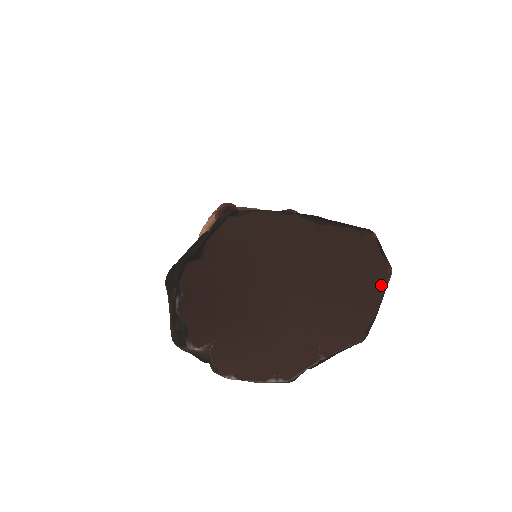
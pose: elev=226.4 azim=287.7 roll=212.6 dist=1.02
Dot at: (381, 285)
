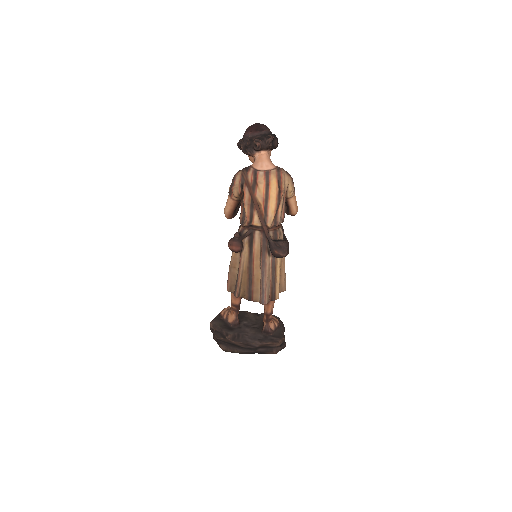
Dot at: occluded
